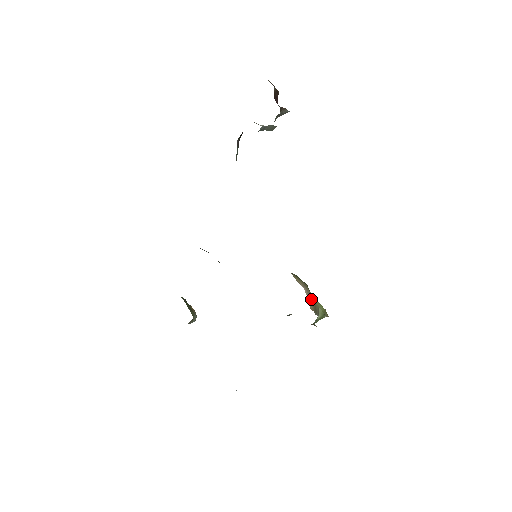
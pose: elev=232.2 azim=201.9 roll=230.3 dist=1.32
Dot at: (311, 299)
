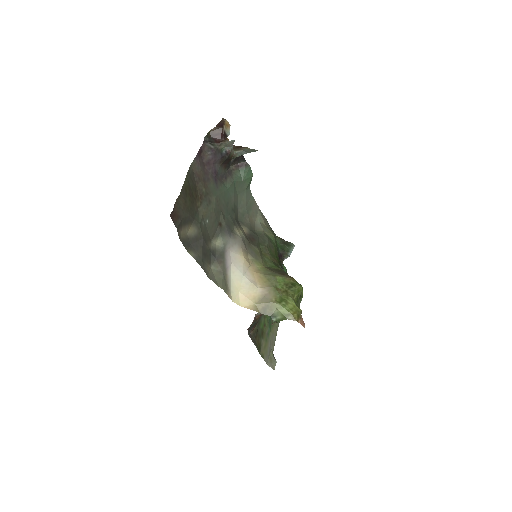
Dot at: (264, 300)
